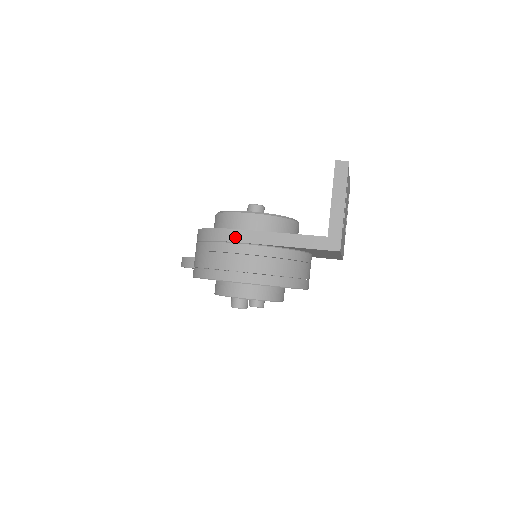
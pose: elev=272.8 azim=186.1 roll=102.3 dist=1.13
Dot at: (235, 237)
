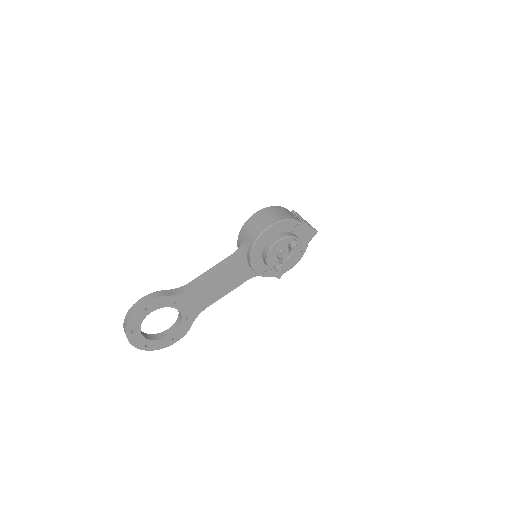
Dot at: (288, 210)
